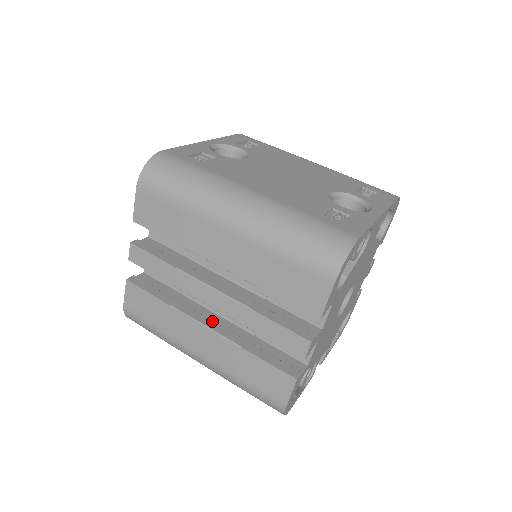
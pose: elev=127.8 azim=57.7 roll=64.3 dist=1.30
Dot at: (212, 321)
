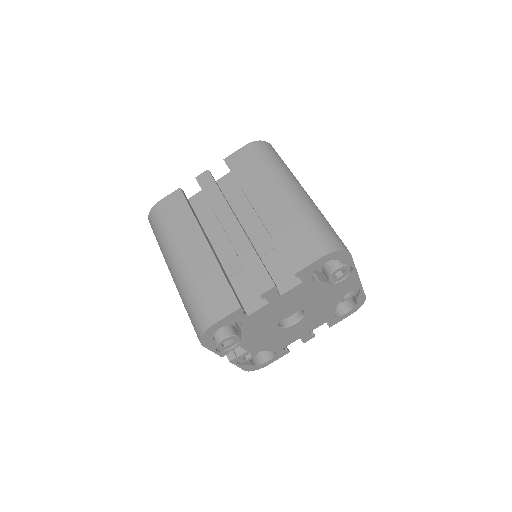
Dot at: occluded
